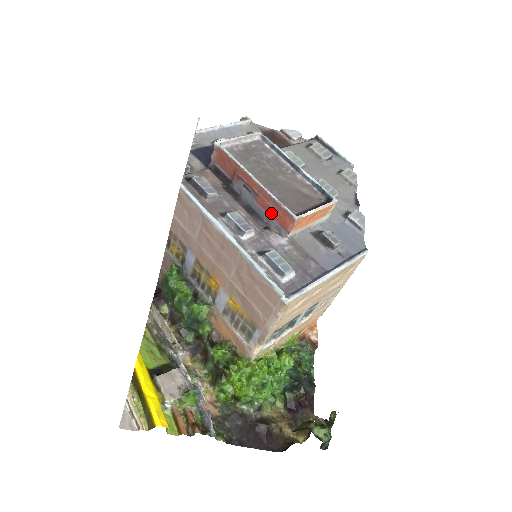
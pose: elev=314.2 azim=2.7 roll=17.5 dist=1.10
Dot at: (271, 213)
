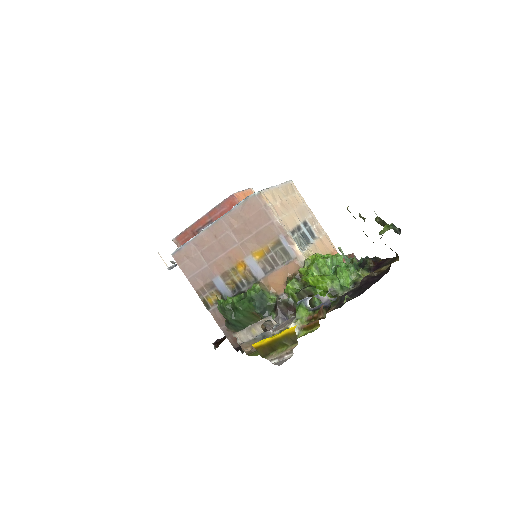
Dot at: occluded
